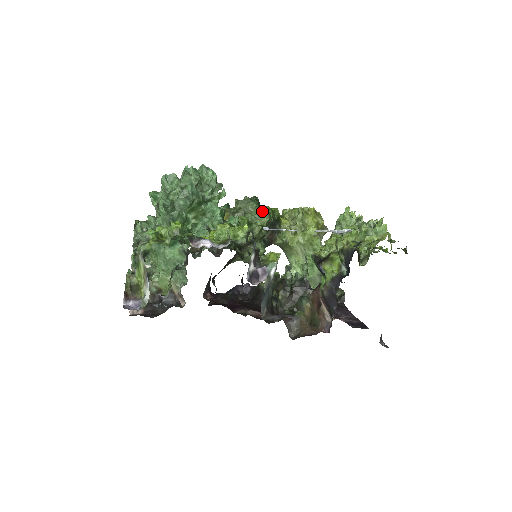
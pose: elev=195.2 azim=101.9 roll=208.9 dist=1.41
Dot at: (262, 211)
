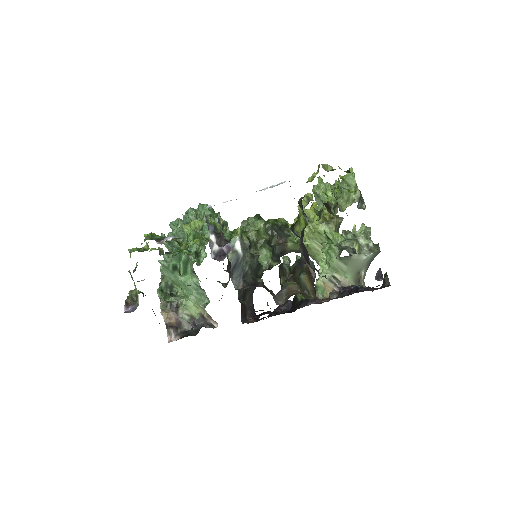
Dot at: occluded
